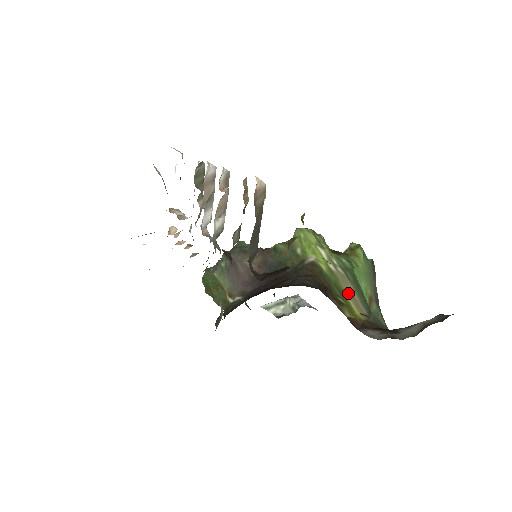
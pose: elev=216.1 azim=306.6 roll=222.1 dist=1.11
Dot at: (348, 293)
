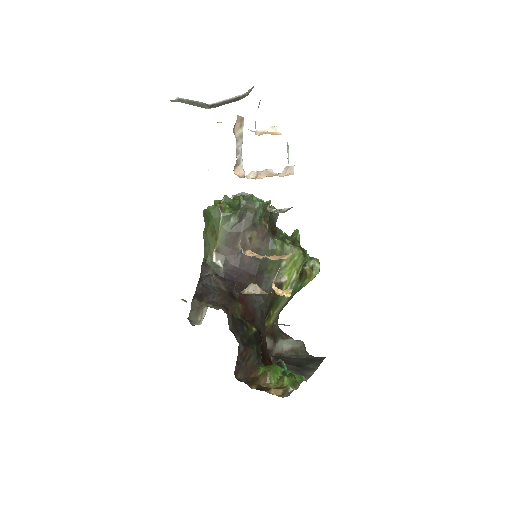
Dot at: (279, 307)
